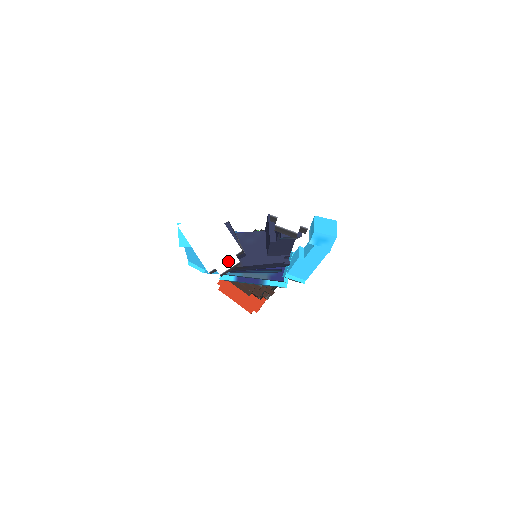
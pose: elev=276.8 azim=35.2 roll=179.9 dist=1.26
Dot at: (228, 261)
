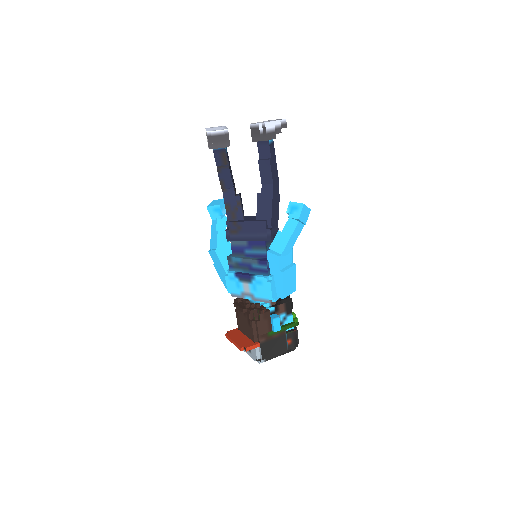
Dot at: (219, 130)
